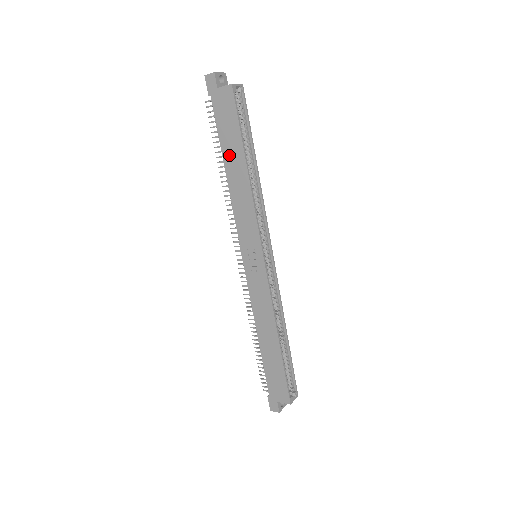
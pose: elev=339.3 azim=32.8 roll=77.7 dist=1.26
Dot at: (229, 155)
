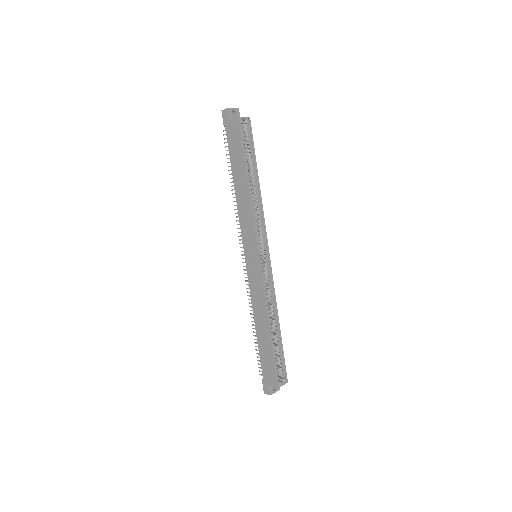
Dot at: (236, 172)
